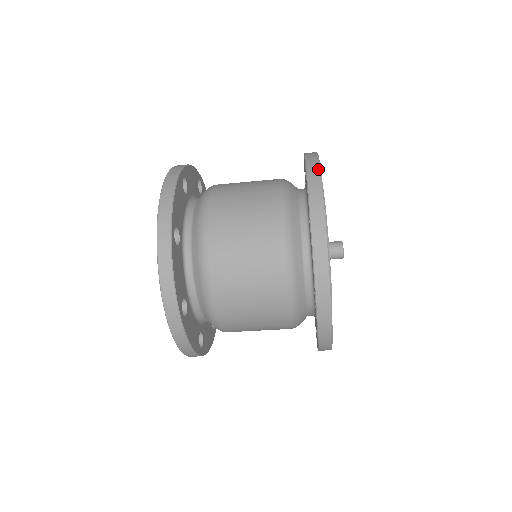
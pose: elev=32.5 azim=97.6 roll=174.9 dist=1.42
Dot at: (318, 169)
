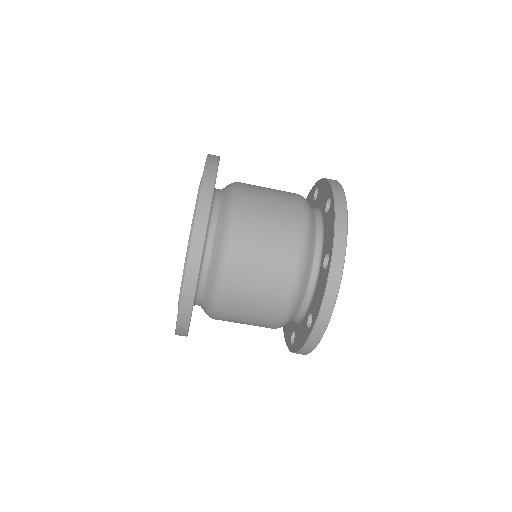
Dot at: occluded
